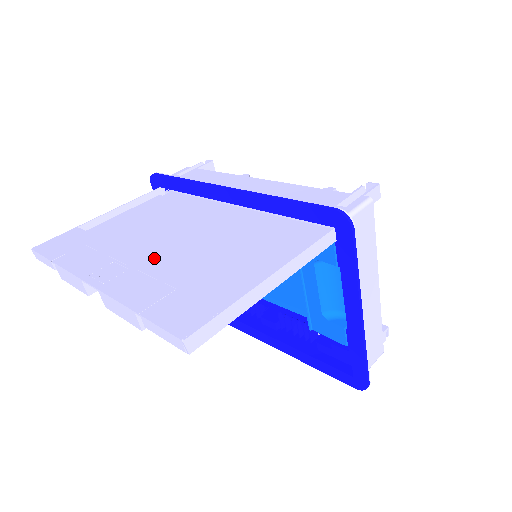
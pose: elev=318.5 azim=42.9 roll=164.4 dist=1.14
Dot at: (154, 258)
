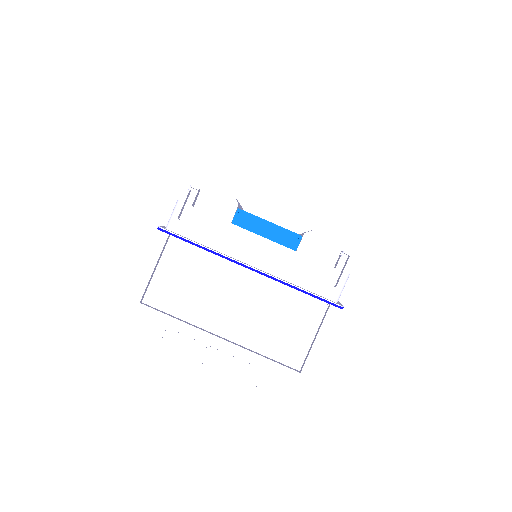
Dot at: (226, 332)
